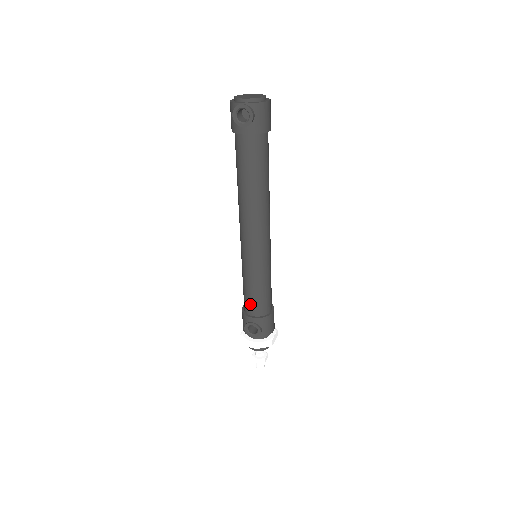
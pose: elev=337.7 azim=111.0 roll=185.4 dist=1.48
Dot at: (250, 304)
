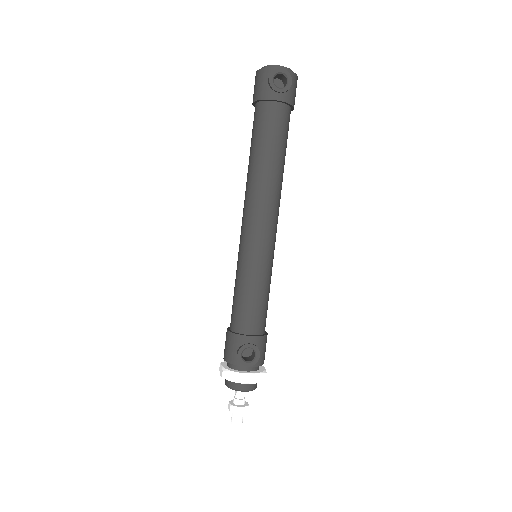
Dot at: (249, 317)
